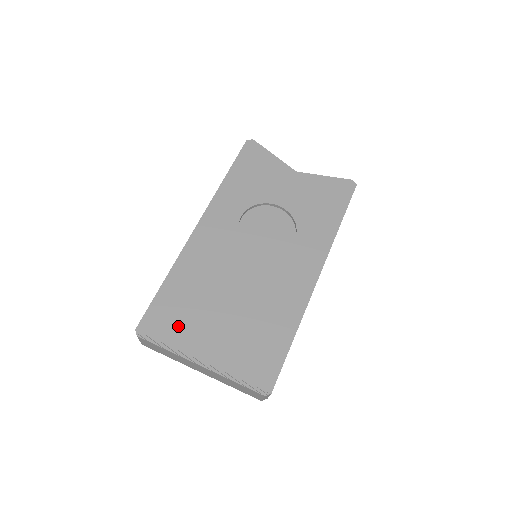
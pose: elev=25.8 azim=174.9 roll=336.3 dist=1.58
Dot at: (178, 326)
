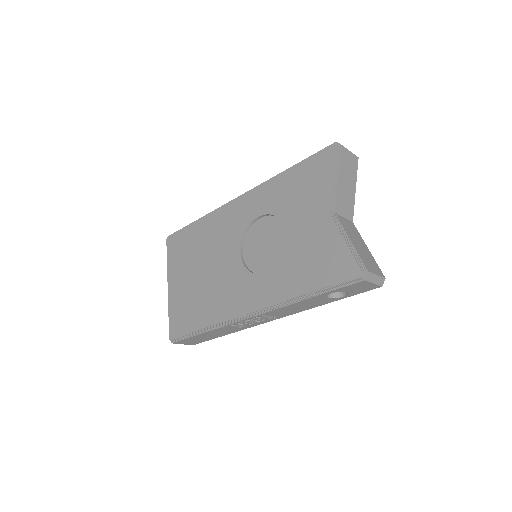
Dot at: (177, 255)
